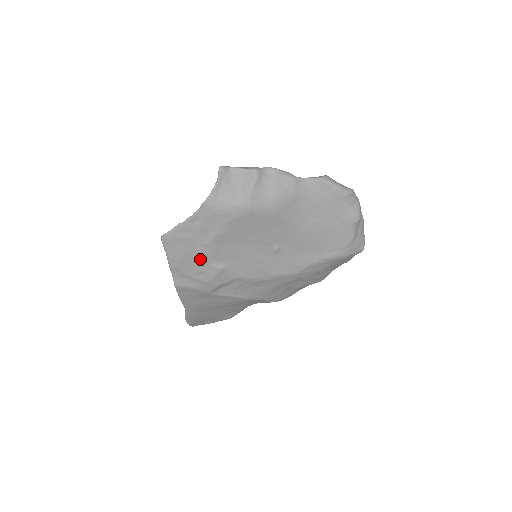
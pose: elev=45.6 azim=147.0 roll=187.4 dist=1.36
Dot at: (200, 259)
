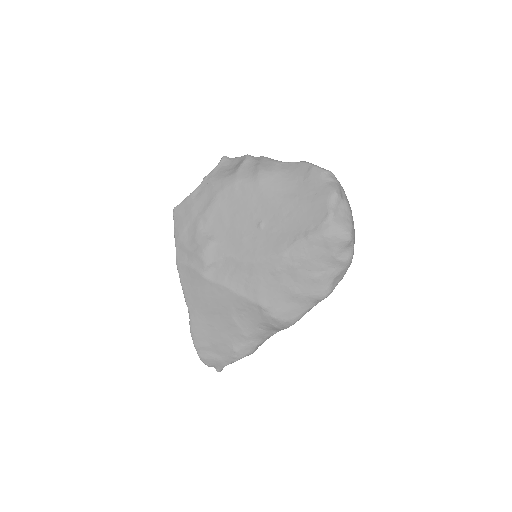
Dot at: (196, 229)
